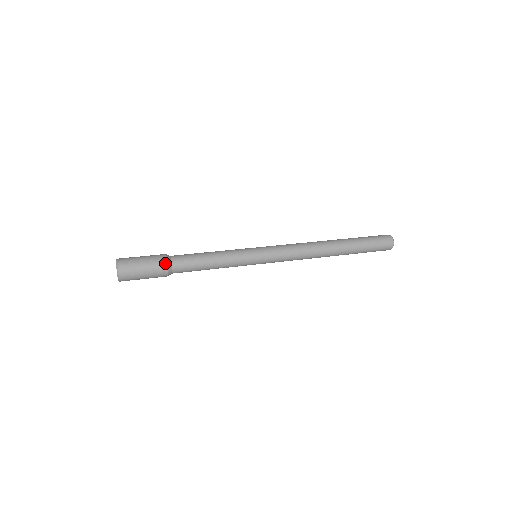
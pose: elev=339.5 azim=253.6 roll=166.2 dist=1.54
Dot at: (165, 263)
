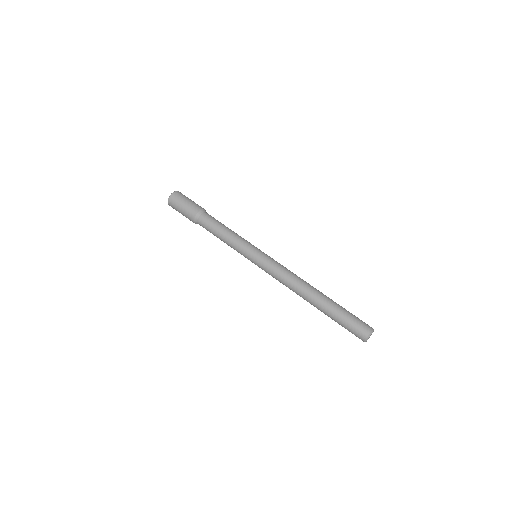
Dot at: (193, 222)
